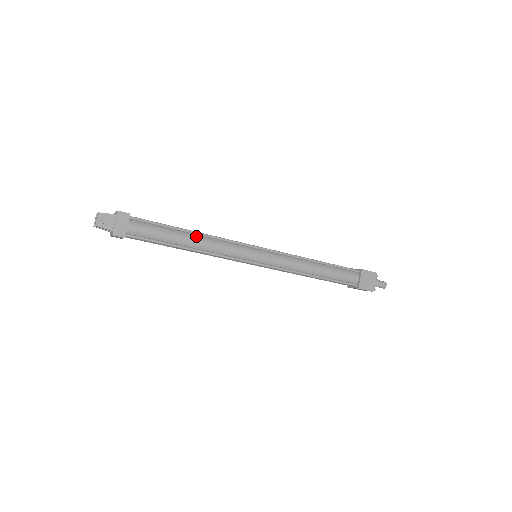
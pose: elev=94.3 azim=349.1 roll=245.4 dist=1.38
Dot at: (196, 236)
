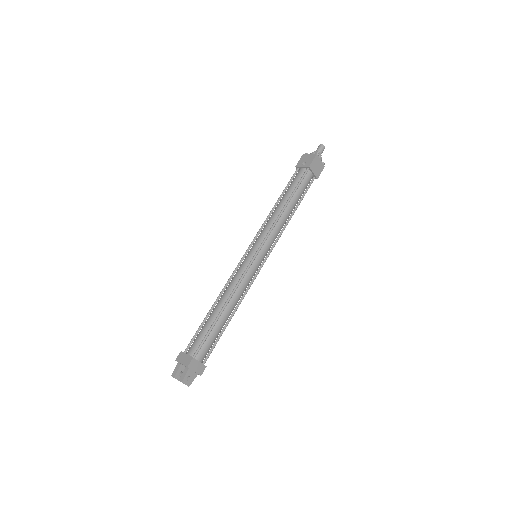
Dot at: (227, 306)
